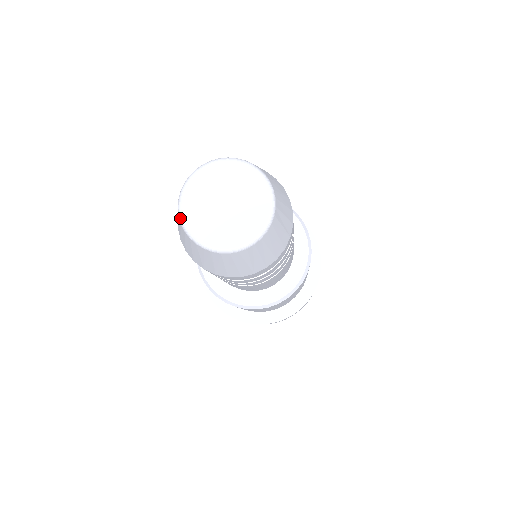
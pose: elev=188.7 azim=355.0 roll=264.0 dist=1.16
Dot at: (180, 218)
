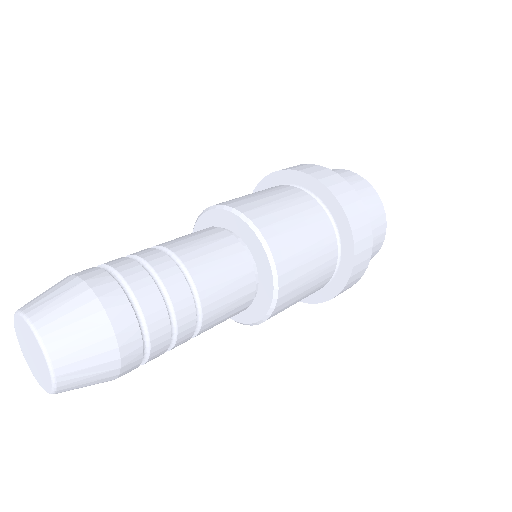
Dot at: (14, 317)
